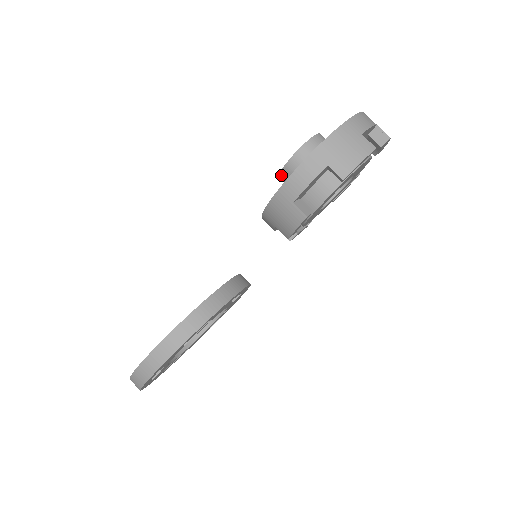
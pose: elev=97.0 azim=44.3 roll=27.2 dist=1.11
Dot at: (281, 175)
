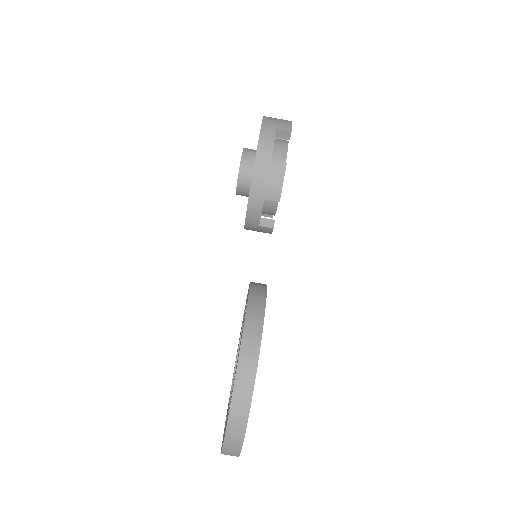
Dot at: (239, 179)
